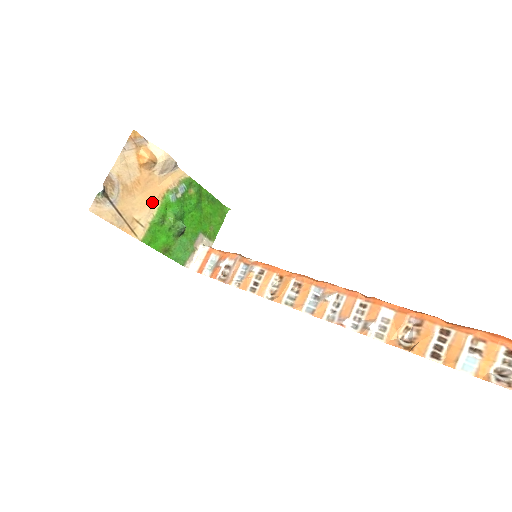
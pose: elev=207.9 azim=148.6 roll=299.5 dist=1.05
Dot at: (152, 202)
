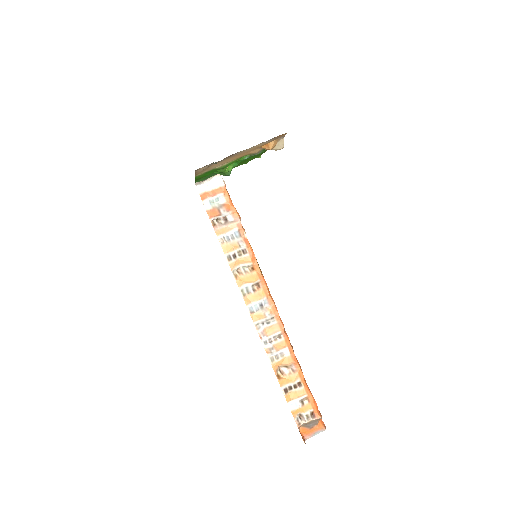
Dot at: (232, 159)
